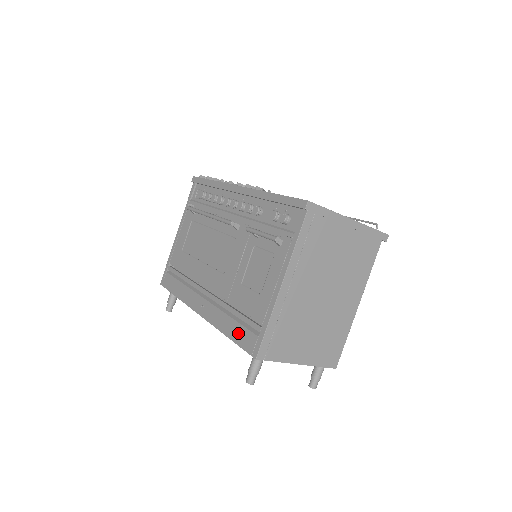
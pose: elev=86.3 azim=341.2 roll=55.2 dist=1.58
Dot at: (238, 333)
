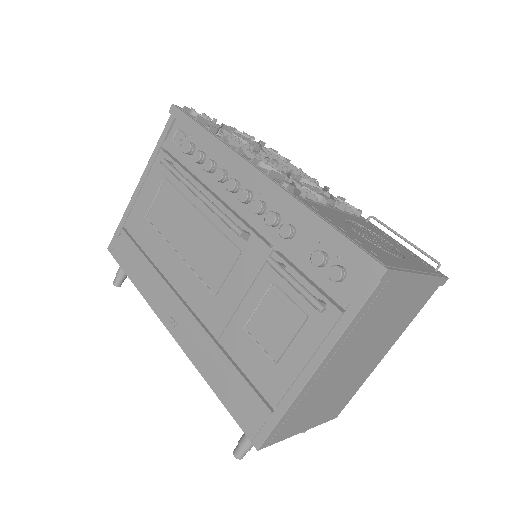
Dot at: (232, 397)
